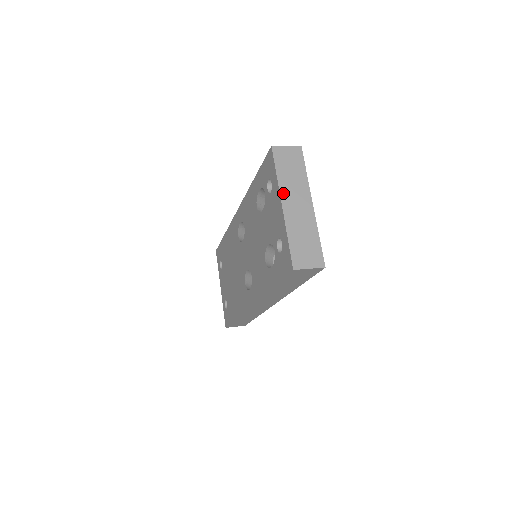
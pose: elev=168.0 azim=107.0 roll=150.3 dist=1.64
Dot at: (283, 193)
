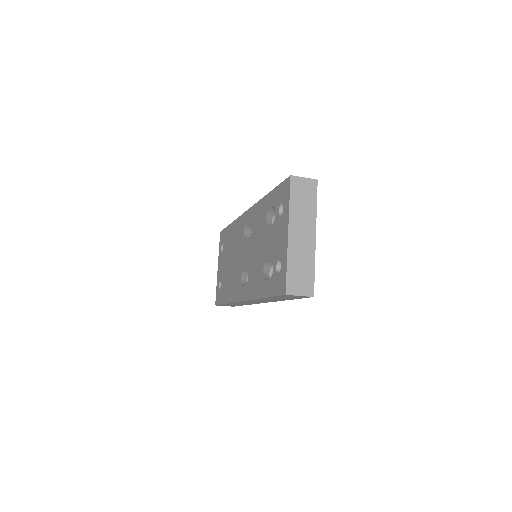
Dot at: (292, 222)
